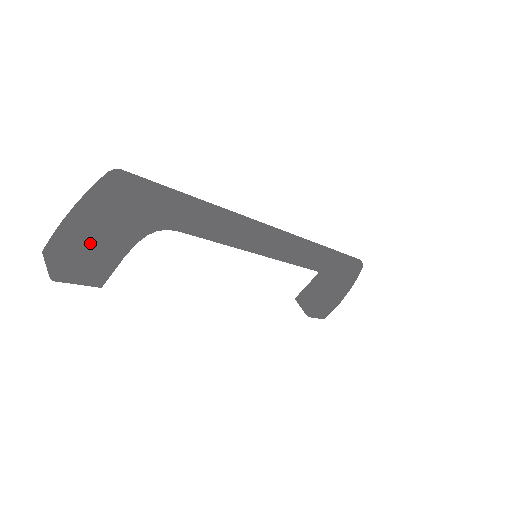
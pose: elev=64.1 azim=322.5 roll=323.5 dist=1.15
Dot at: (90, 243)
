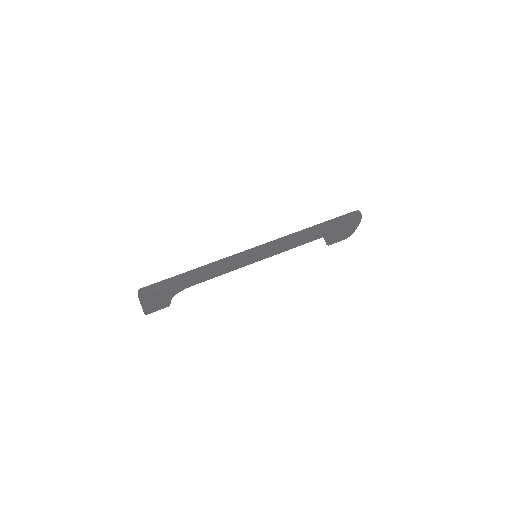
Dot at: (150, 308)
